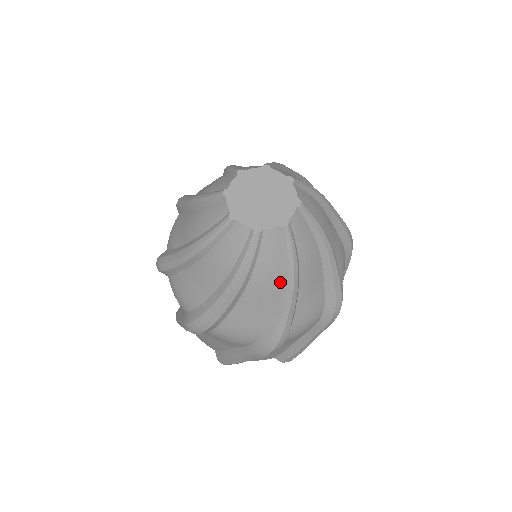
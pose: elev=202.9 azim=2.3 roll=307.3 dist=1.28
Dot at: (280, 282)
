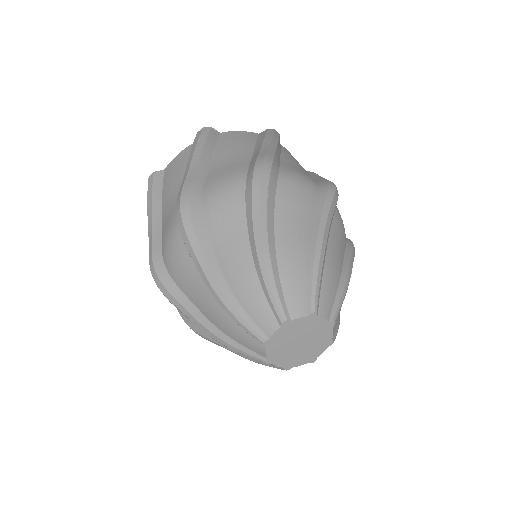
Dot at: occluded
